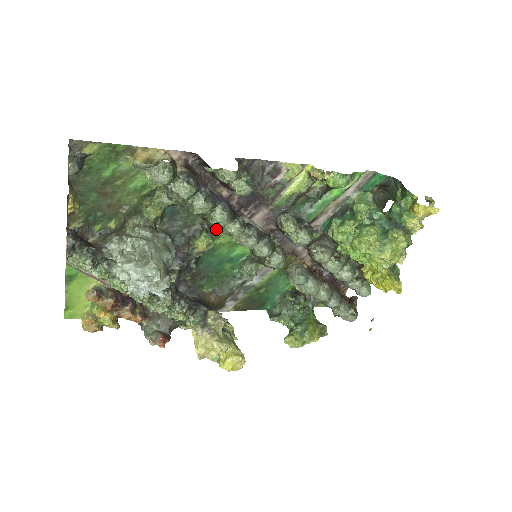
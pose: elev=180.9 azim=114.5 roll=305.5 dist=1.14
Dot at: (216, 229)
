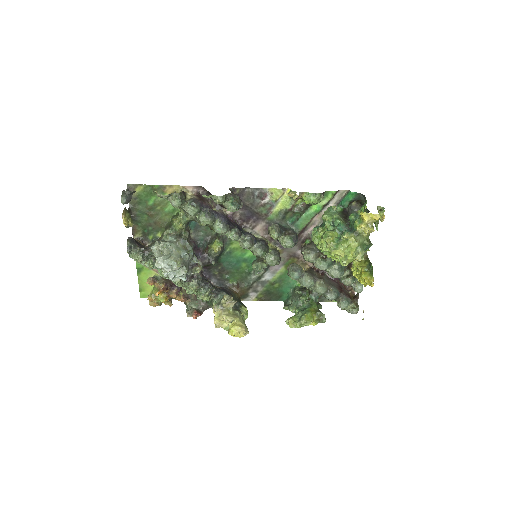
Dot at: occluded
